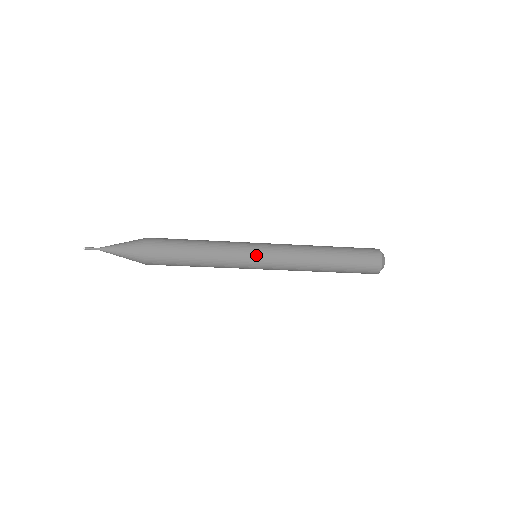
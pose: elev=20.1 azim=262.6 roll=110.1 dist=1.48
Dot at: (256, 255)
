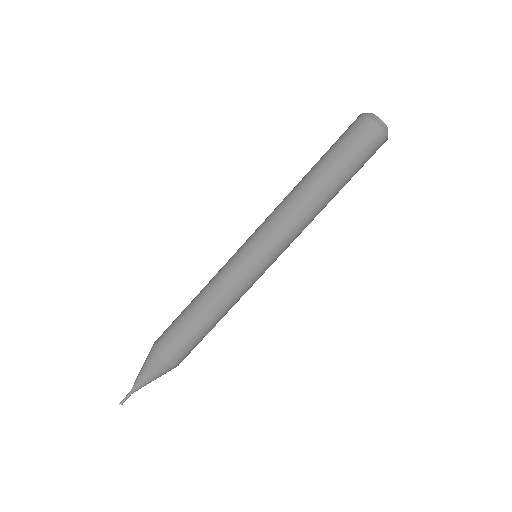
Dot at: (242, 247)
